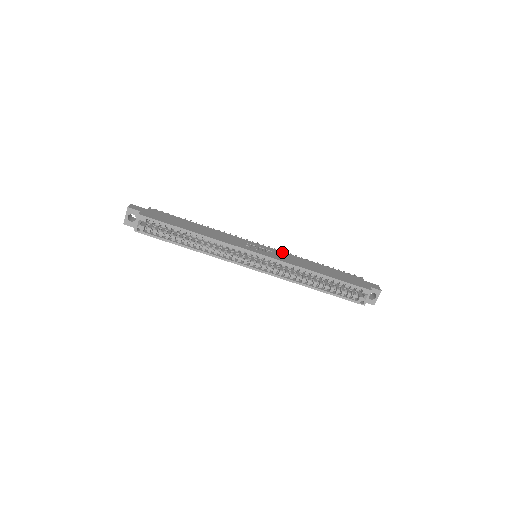
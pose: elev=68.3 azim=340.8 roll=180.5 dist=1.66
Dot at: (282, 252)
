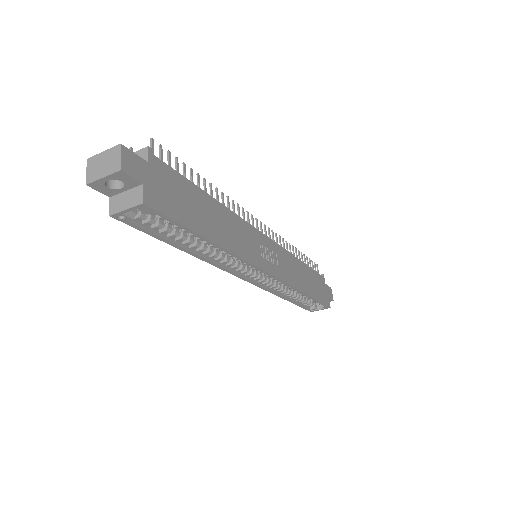
Dot at: (283, 249)
